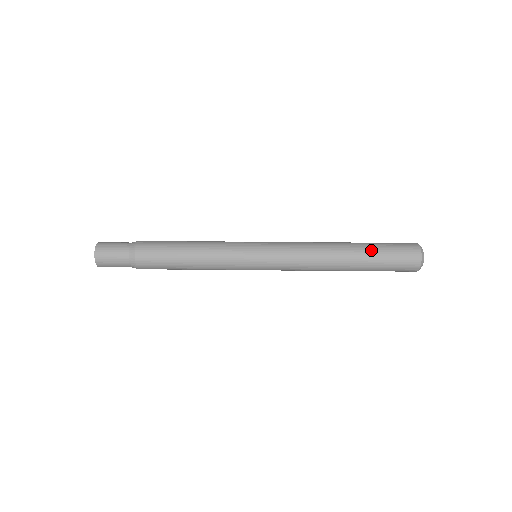
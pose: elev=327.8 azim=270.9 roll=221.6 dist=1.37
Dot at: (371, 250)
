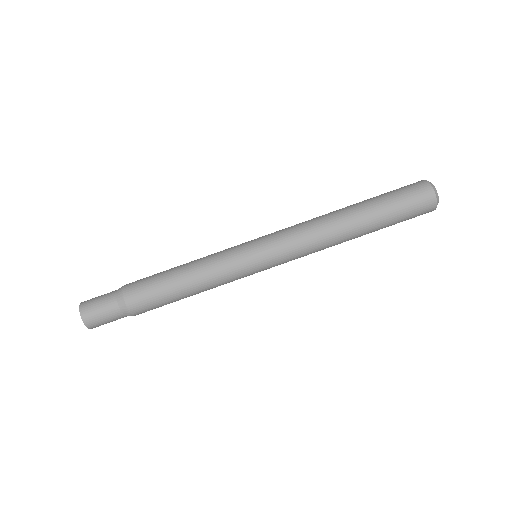
Dot at: occluded
